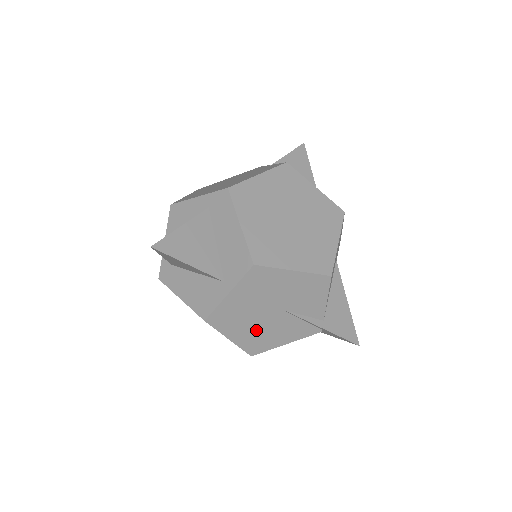
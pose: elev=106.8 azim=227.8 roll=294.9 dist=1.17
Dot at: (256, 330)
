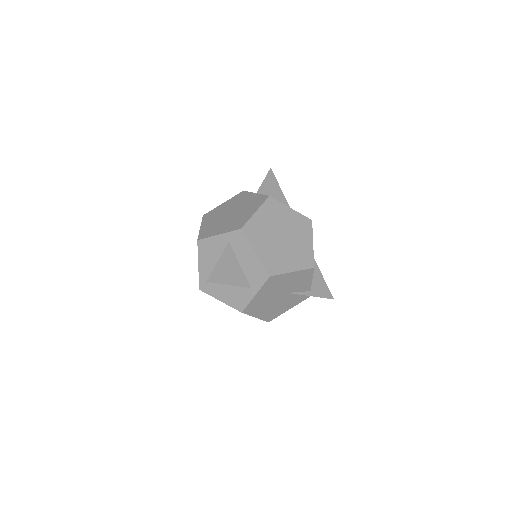
Dot at: (271, 308)
